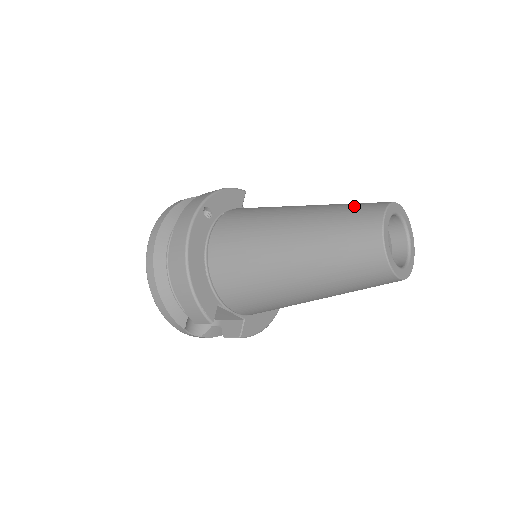
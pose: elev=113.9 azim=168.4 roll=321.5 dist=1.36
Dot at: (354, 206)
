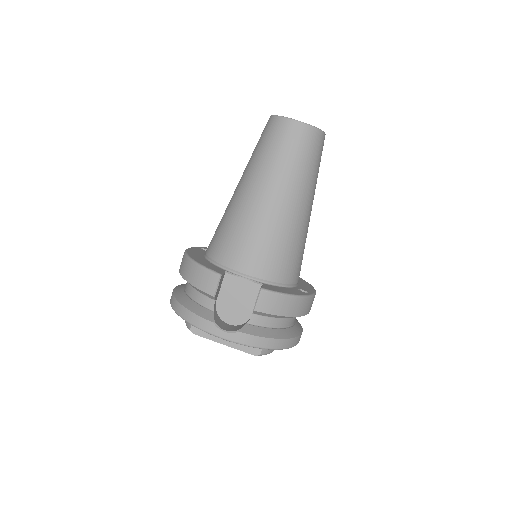
Dot at: occluded
